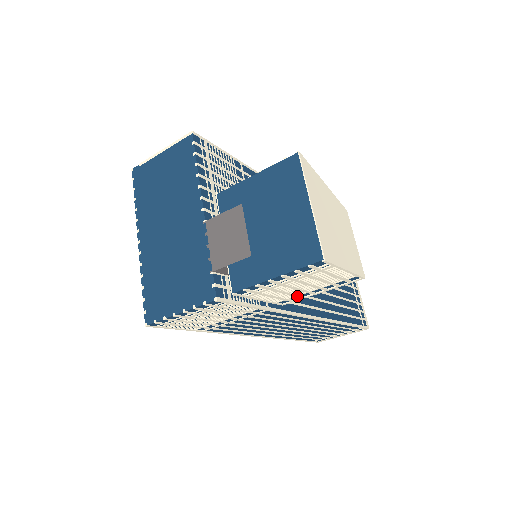
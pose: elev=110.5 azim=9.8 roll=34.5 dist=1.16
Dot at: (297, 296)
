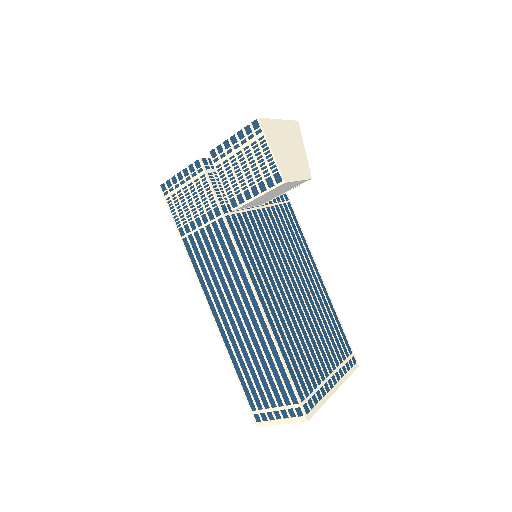
Dot at: (242, 193)
